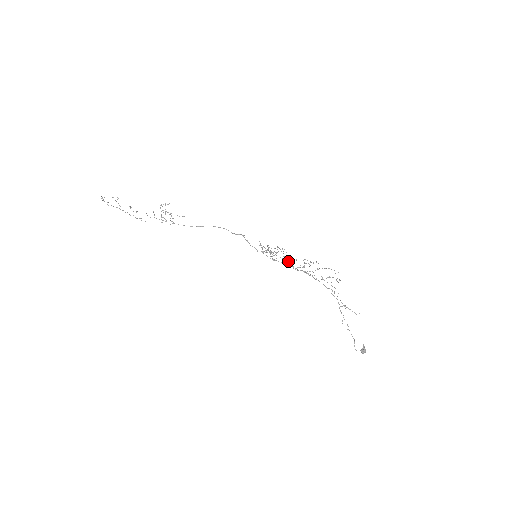
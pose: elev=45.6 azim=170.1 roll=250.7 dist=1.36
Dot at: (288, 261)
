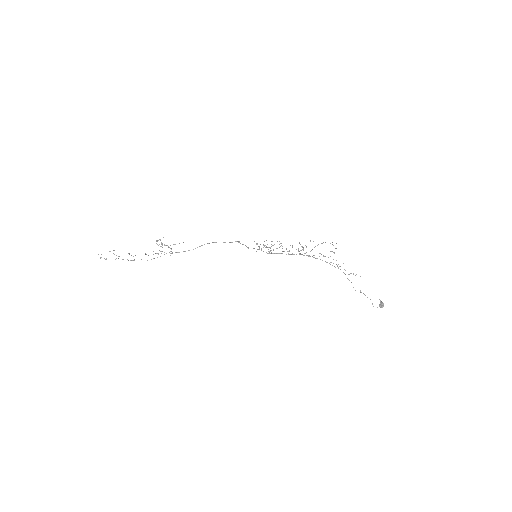
Dot at: (286, 249)
